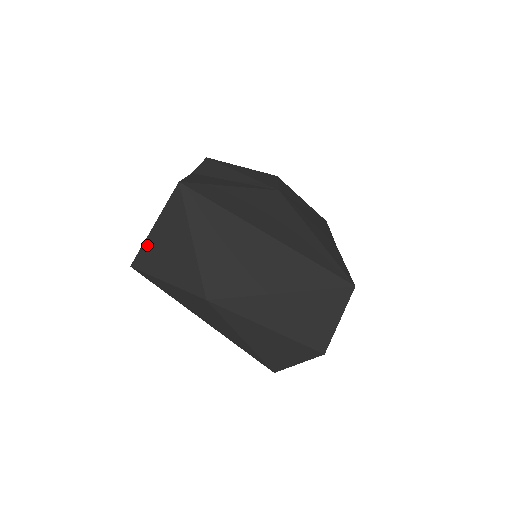
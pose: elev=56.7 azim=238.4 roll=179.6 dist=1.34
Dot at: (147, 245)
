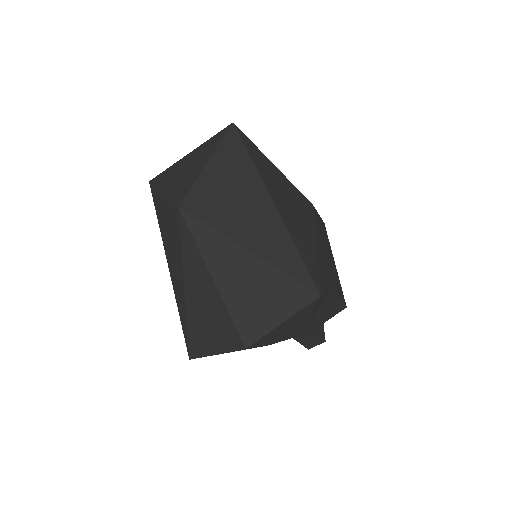
Dot at: (174, 166)
